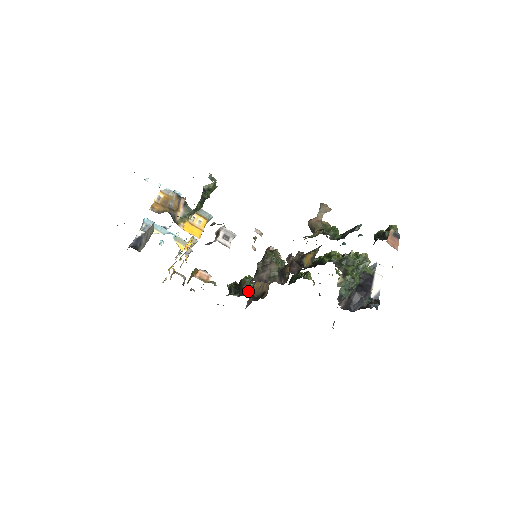
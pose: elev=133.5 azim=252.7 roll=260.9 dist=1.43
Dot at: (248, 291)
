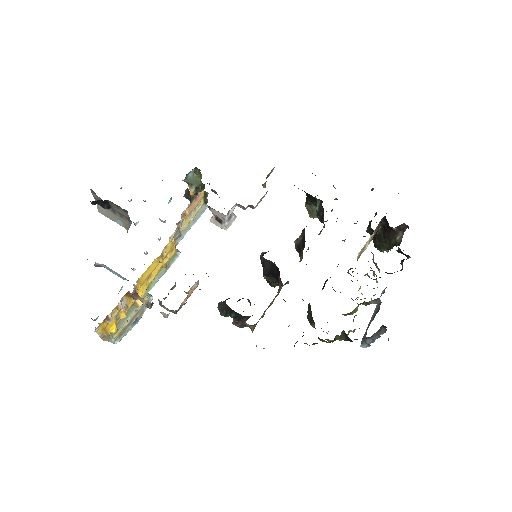
Dot at: occluded
